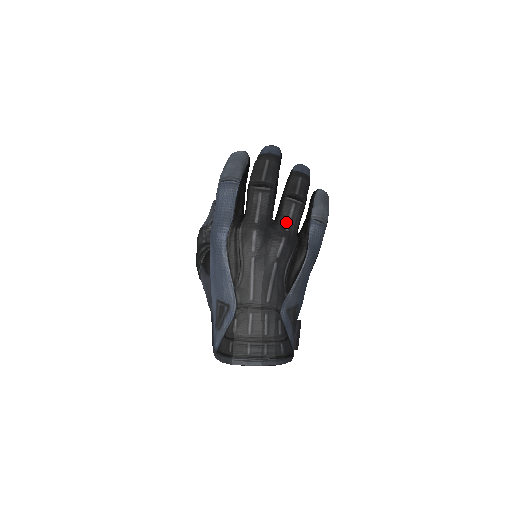
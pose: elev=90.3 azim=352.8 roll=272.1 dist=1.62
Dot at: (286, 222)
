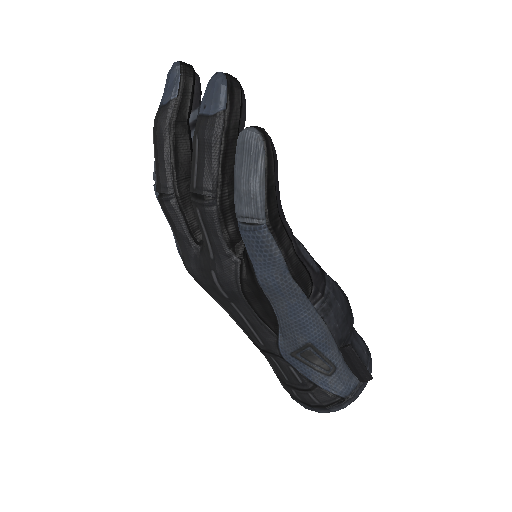
Dot at: (206, 243)
